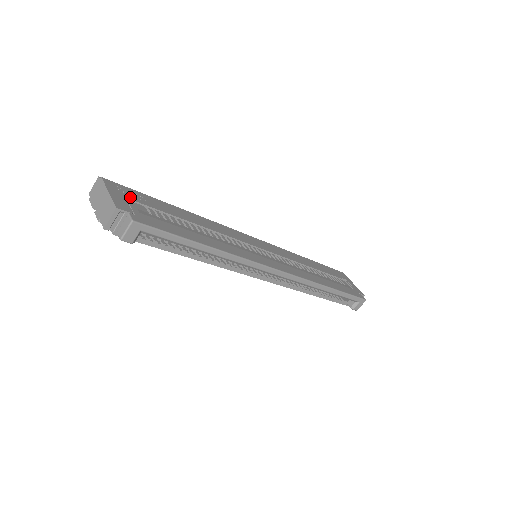
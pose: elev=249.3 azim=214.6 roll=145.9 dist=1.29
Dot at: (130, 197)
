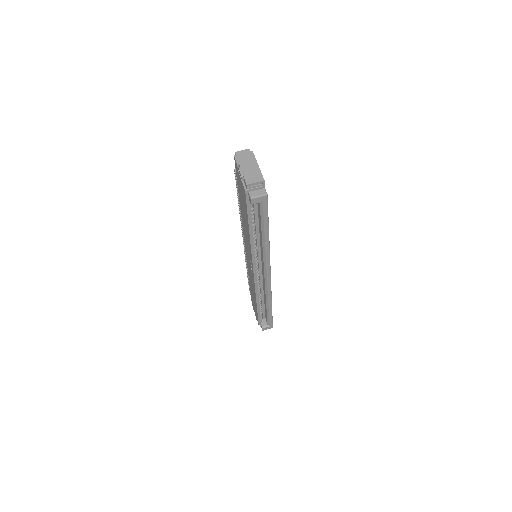
Dot at: occluded
